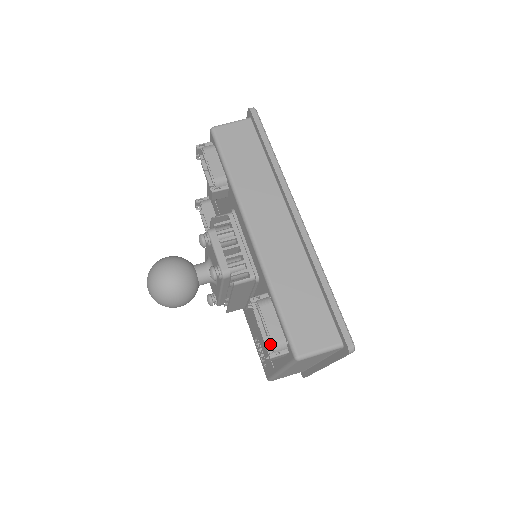
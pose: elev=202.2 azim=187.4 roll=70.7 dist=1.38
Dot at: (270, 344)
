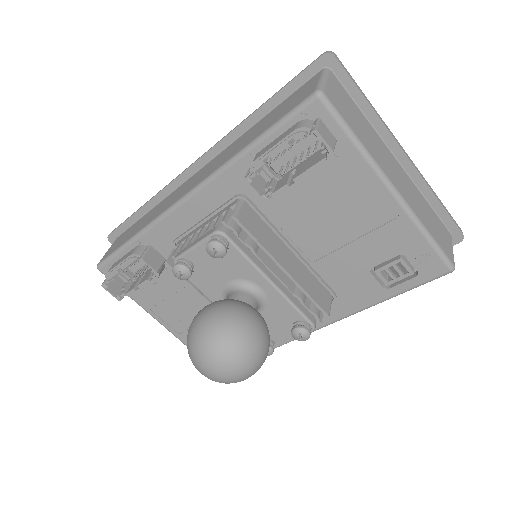
Dot at: (297, 134)
